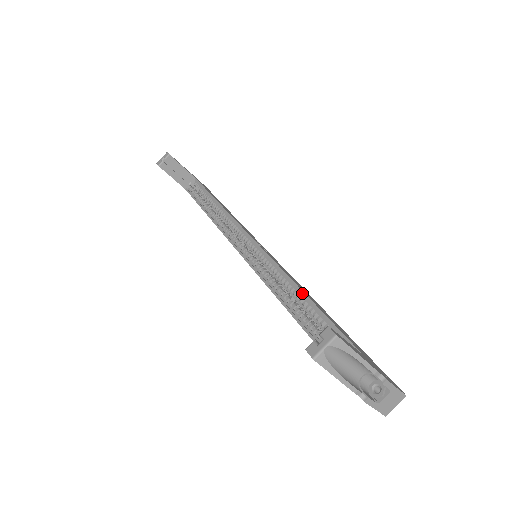
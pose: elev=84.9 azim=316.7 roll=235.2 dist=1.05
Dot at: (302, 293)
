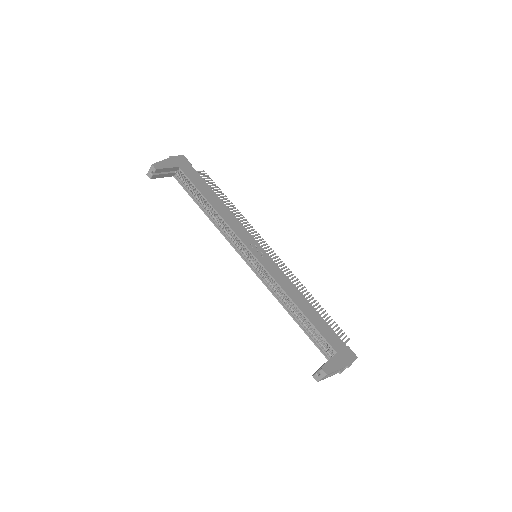
Dot at: (298, 308)
